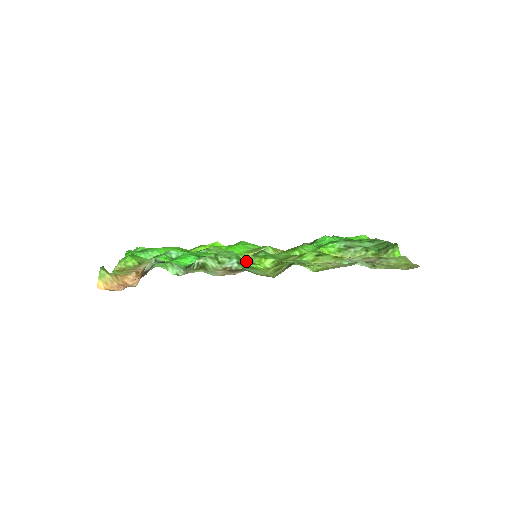
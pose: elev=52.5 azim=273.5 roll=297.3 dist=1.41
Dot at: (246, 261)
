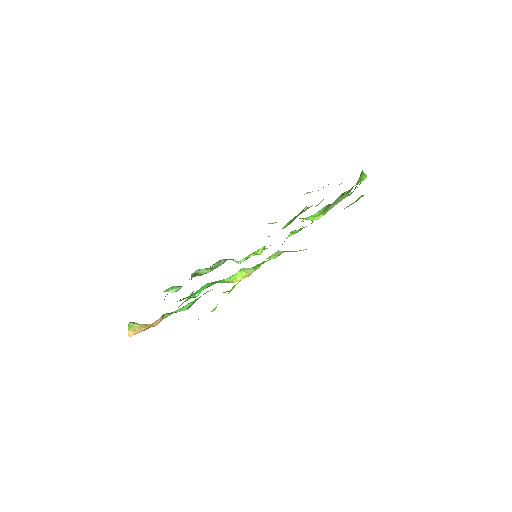
Dot at: (243, 261)
